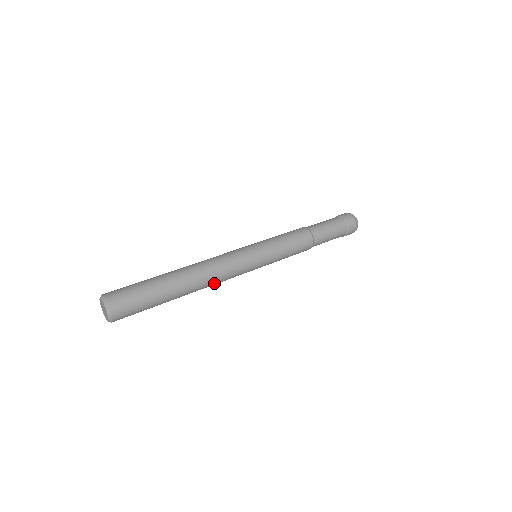
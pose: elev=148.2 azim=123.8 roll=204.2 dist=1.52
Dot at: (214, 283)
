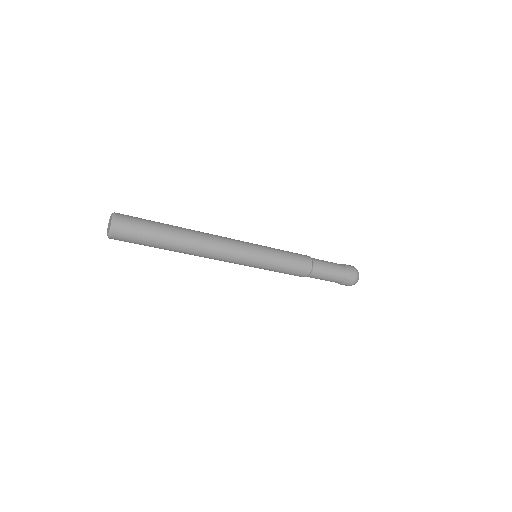
Dot at: (213, 243)
